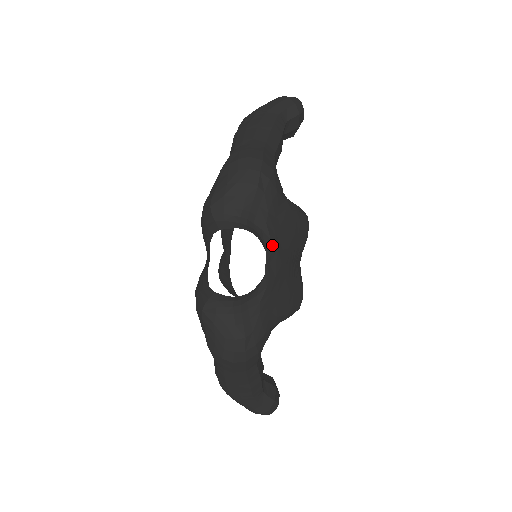
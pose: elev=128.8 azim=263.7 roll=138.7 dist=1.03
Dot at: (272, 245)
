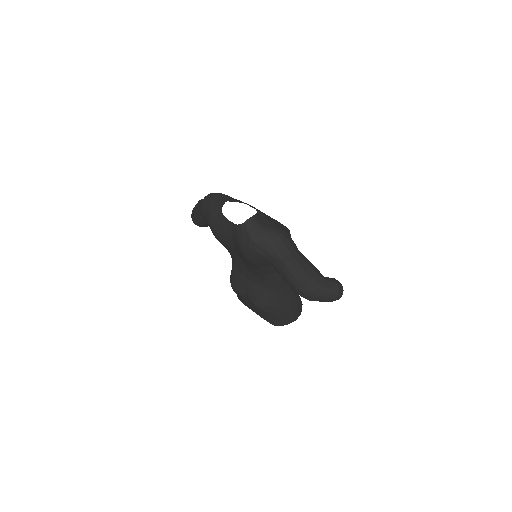
Dot at: (247, 204)
